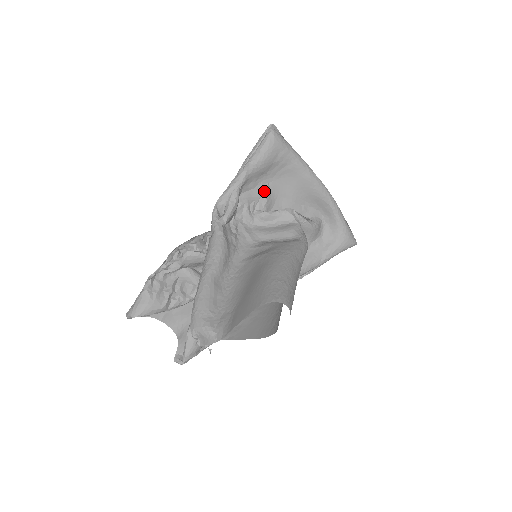
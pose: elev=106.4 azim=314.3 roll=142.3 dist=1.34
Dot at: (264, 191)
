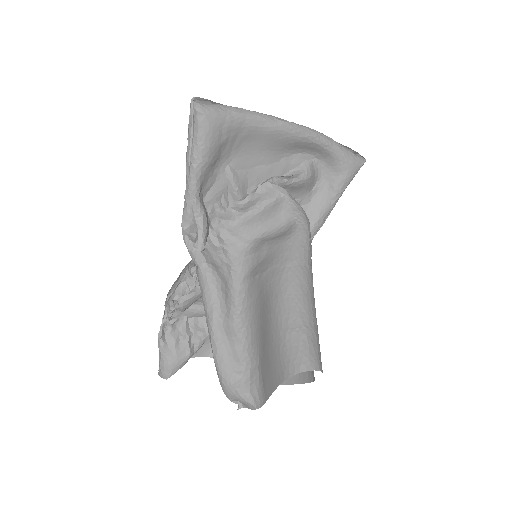
Dot at: (228, 177)
